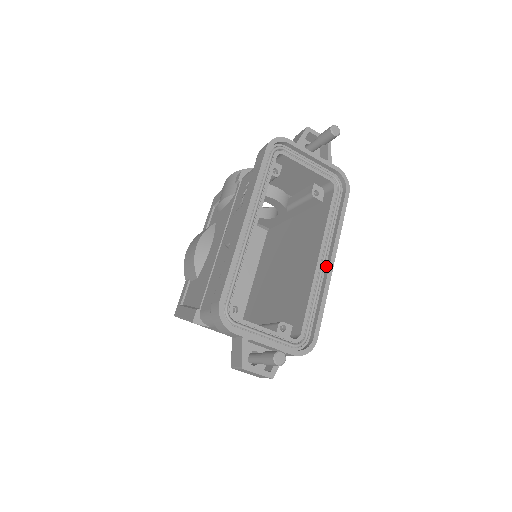
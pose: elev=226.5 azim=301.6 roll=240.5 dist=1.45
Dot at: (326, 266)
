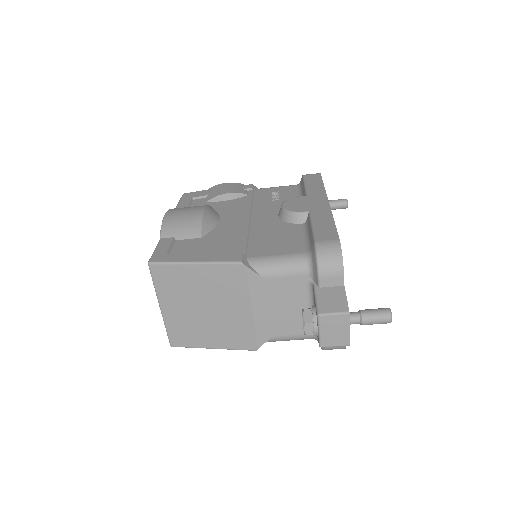
Dot at: occluded
